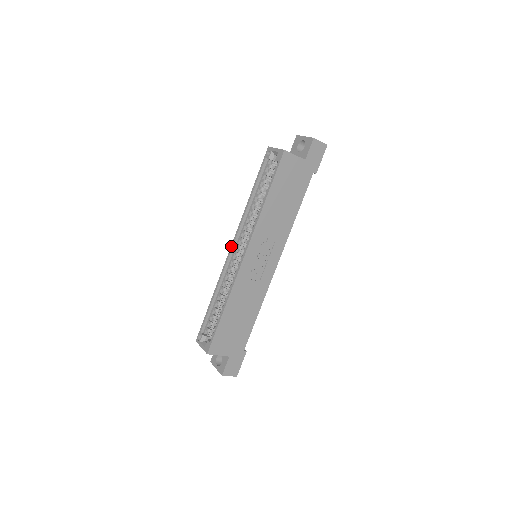
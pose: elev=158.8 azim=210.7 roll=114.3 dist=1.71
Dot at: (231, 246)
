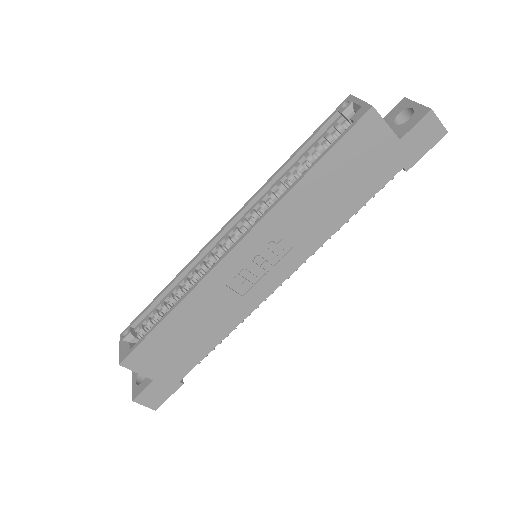
Dot at: (225, 224)
